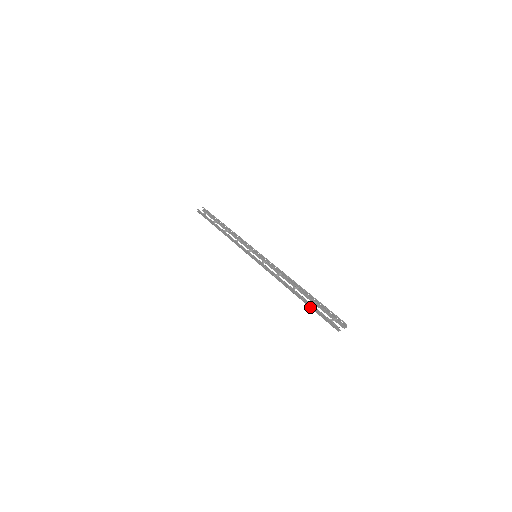
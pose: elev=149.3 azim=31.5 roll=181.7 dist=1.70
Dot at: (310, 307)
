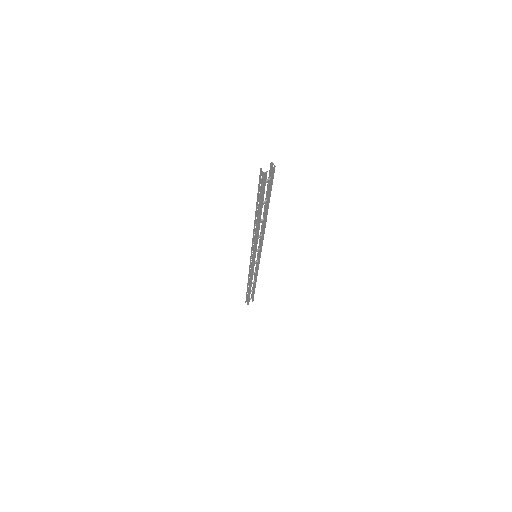
Dot at: (259, 203)
